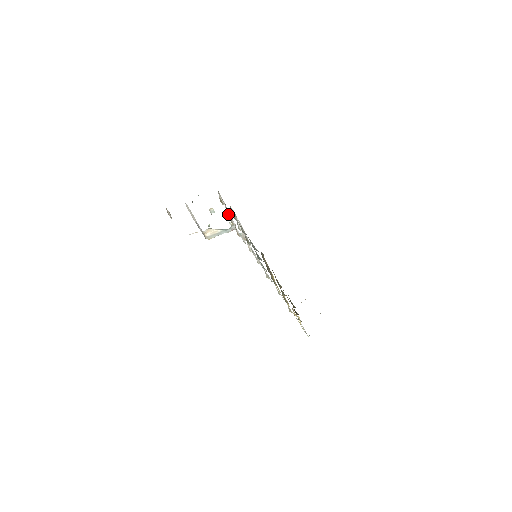
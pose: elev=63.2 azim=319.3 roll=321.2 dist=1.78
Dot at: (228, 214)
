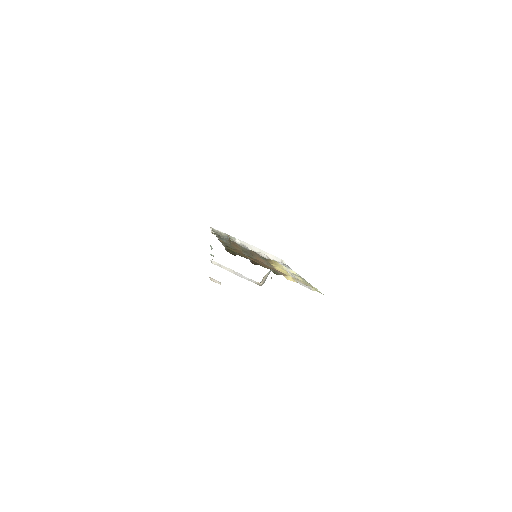
Dot at: occluded
